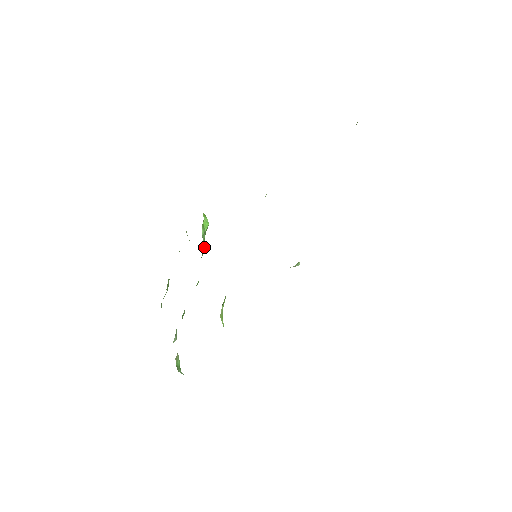
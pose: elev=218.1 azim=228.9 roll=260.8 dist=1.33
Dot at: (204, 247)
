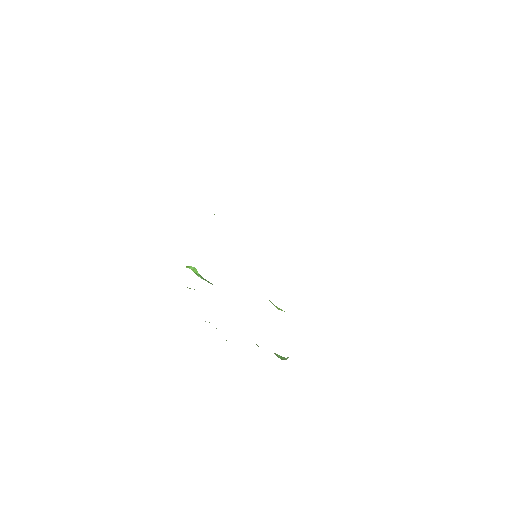
Dot at: occluded
